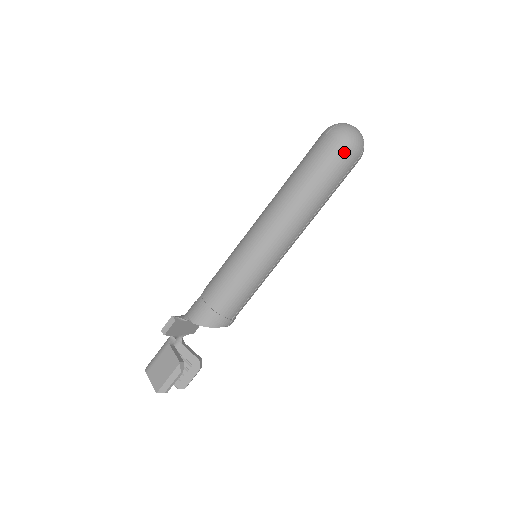
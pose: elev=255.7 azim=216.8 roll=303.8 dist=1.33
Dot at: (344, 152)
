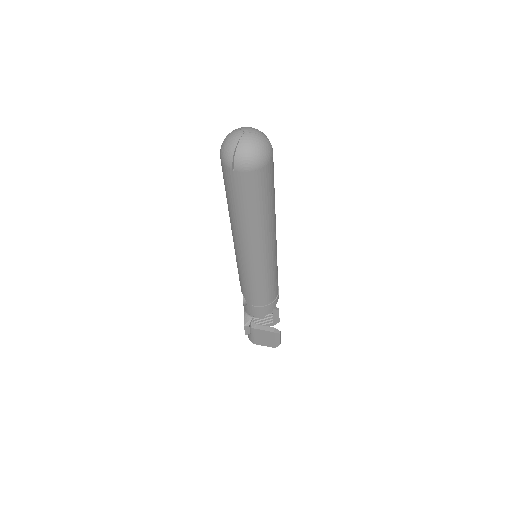
Dot at: (264, 171)
